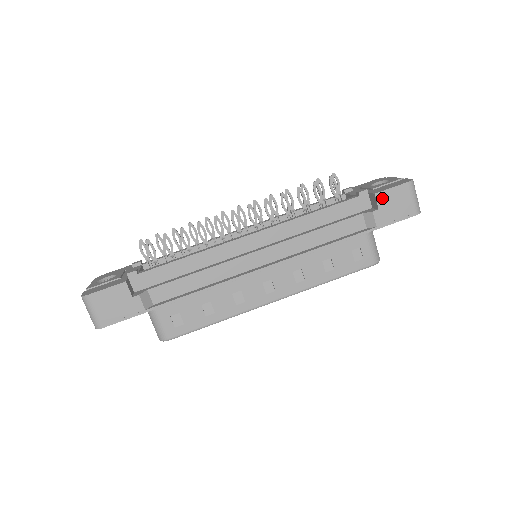
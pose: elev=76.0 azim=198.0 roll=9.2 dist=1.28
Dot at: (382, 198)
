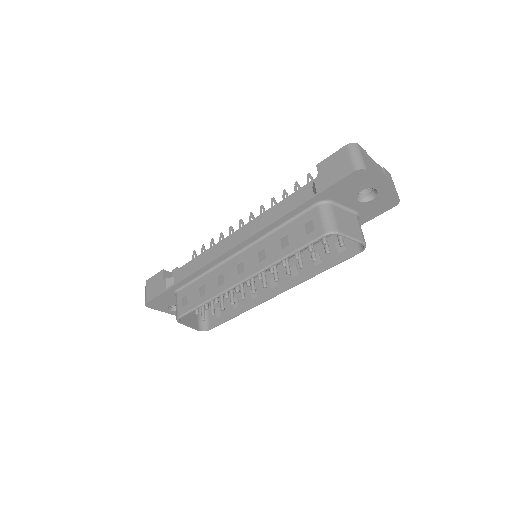
Dot at: (322, 167)
